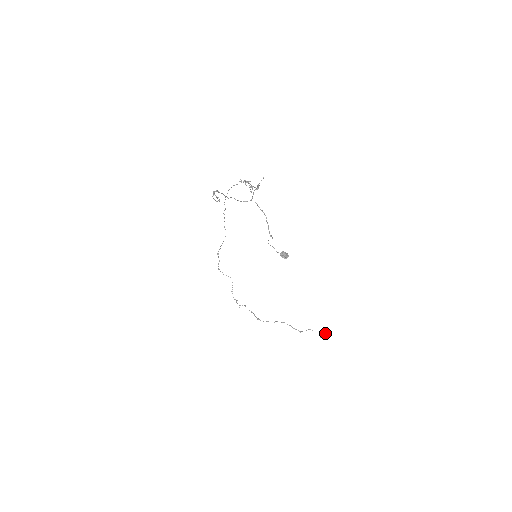
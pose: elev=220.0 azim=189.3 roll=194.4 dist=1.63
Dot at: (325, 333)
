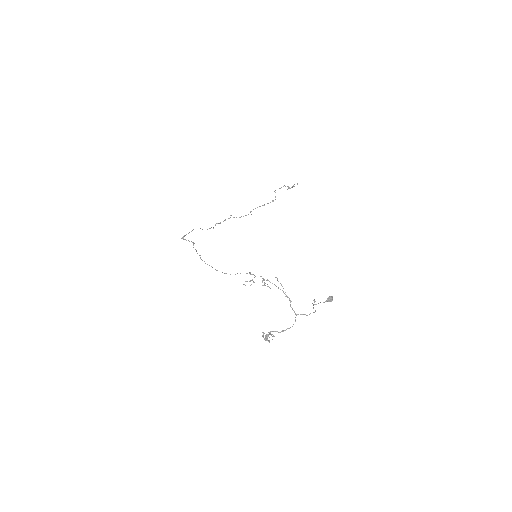
Dot at: occluded
